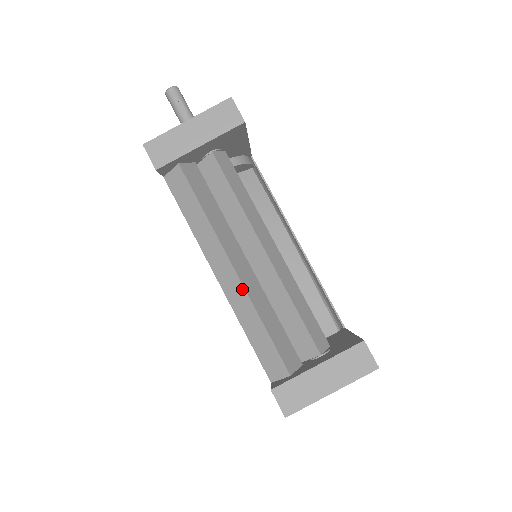
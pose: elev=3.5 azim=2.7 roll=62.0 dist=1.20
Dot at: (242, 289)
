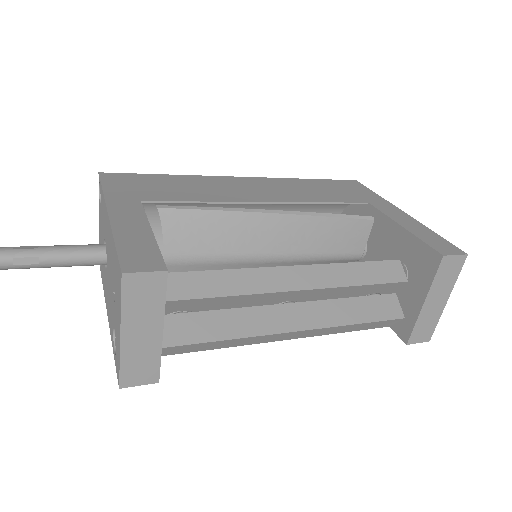
Dot at: (318, 330)
